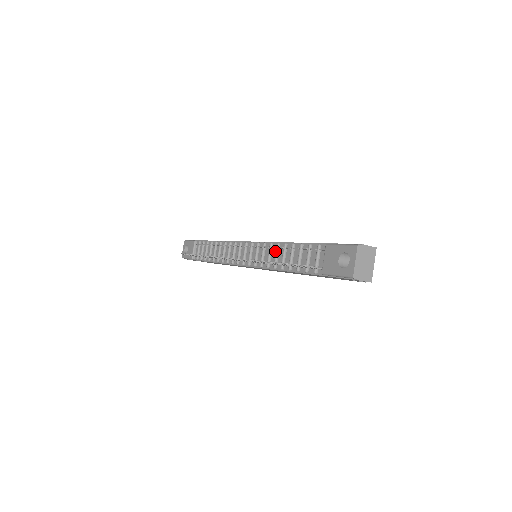
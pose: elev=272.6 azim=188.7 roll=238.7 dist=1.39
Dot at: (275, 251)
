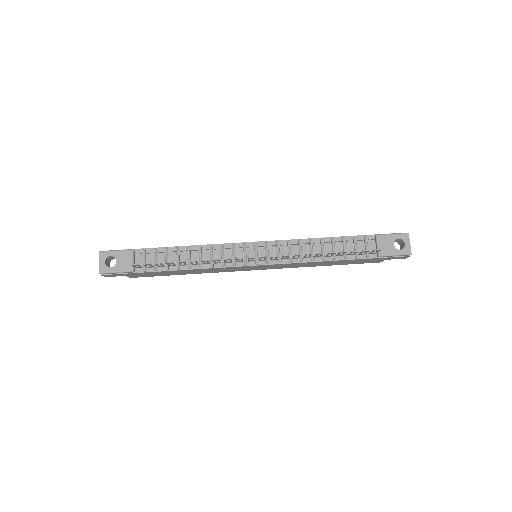
Dot at: (307, 246)
